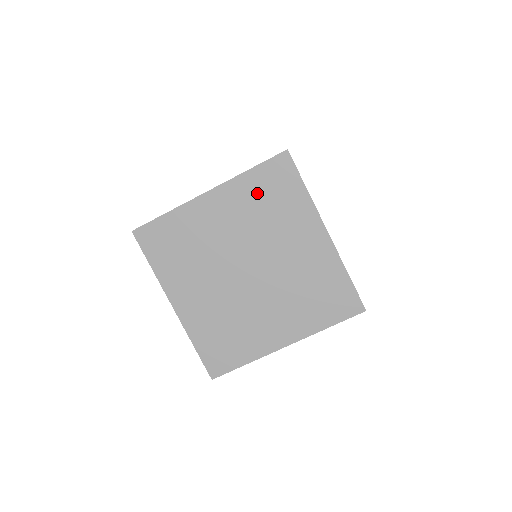
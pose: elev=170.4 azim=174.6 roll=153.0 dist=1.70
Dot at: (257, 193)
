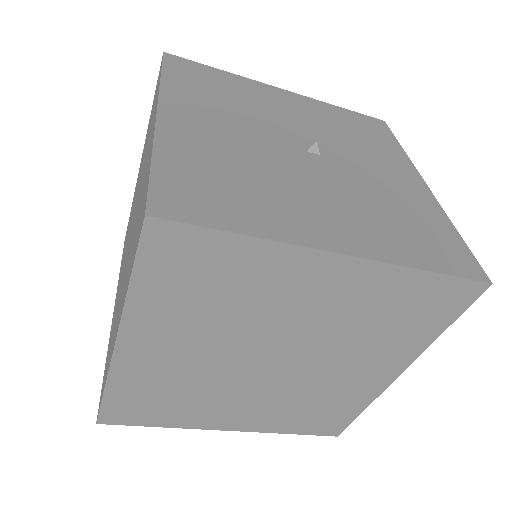
Dot at: (395, 301)
